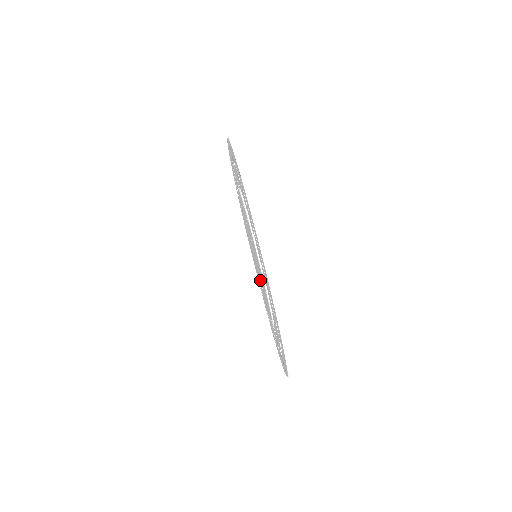
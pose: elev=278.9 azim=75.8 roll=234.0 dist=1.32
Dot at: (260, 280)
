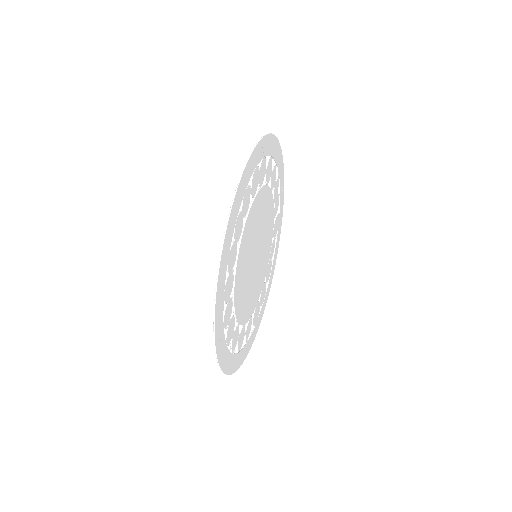
Dot at: occluded
